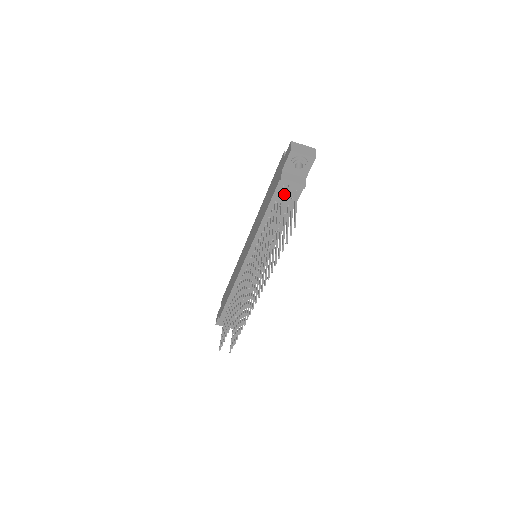
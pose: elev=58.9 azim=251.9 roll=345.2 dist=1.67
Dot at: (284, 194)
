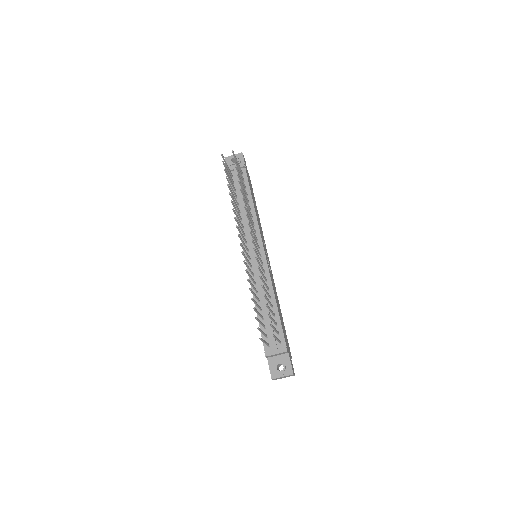
Dot at: (236, 180)
